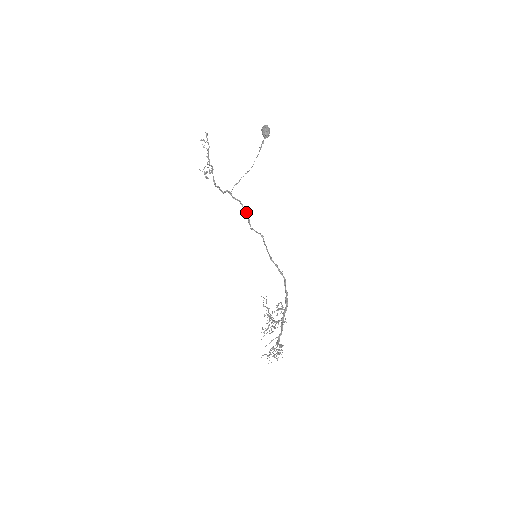
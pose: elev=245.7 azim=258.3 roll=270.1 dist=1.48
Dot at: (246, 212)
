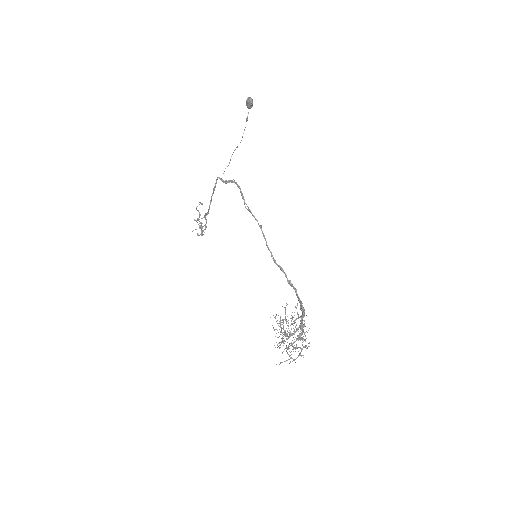
Dot at: (239, 187)
